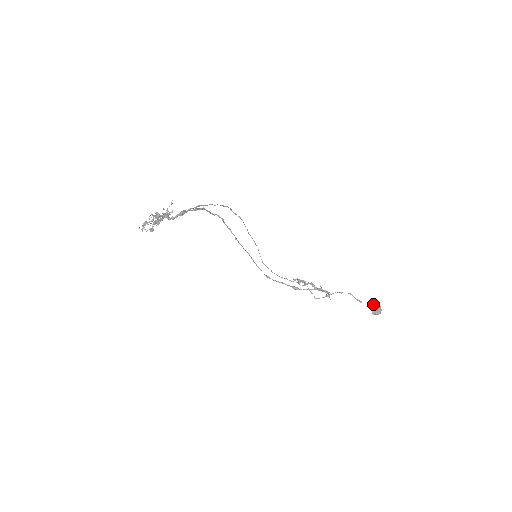
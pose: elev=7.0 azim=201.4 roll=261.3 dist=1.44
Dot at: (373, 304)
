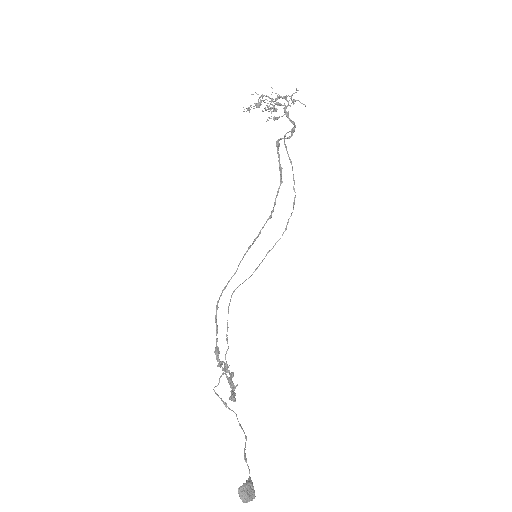
Dot at: occluded
